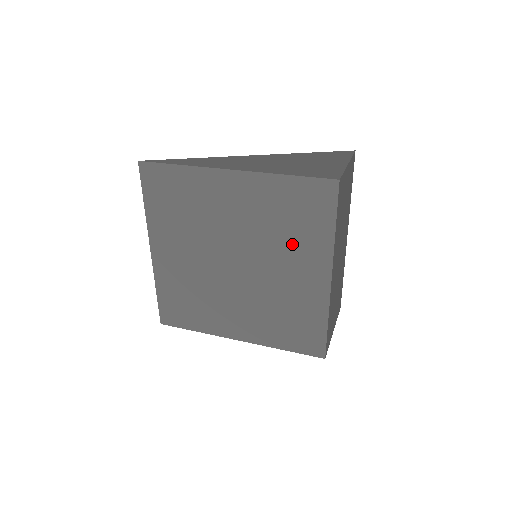
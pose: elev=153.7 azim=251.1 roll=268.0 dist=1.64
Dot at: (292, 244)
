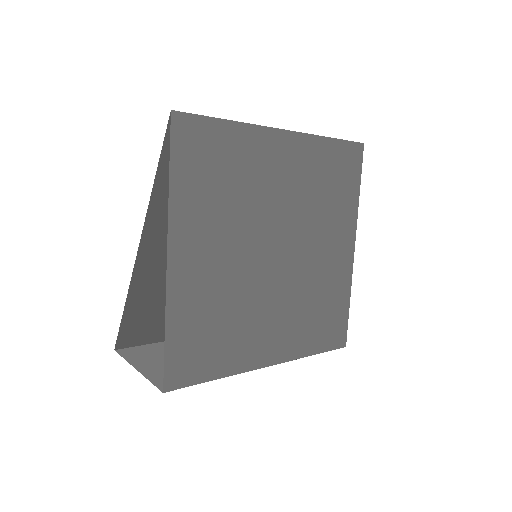
Dot at: (329, 215)
